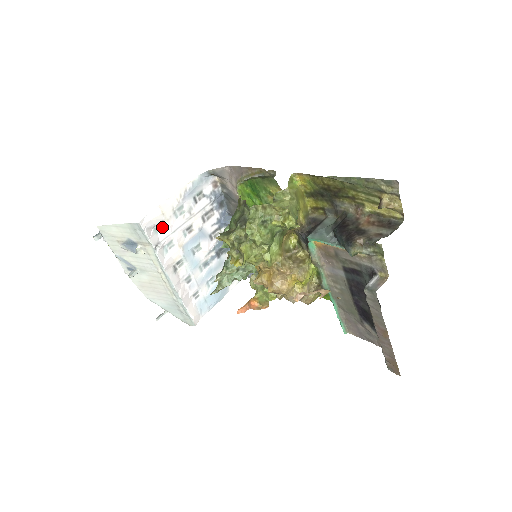
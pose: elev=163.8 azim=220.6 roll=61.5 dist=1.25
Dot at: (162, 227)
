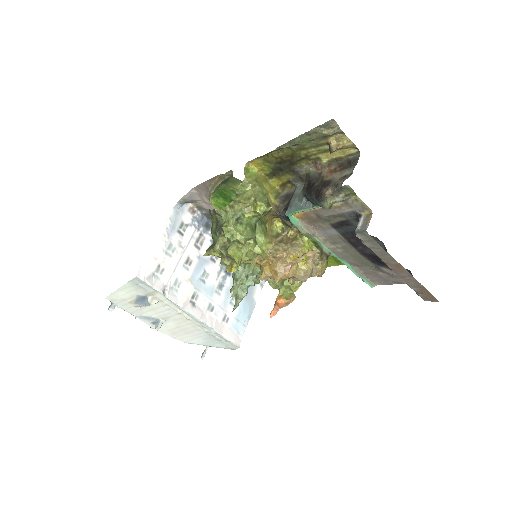
Dot at: (161, 271)
